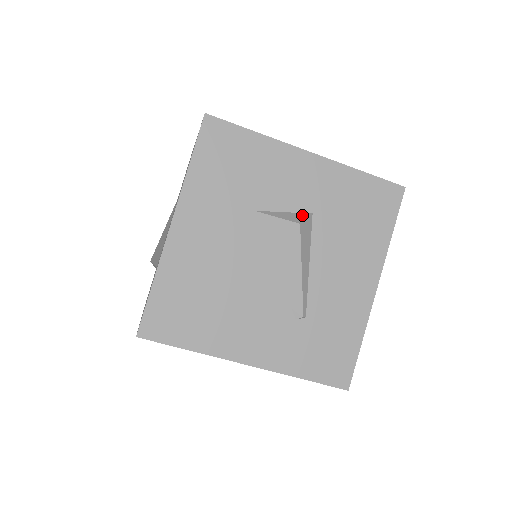
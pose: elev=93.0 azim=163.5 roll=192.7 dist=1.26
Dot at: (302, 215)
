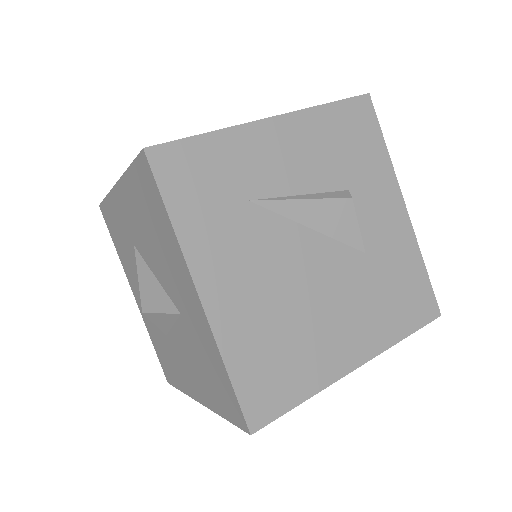
Dot at: occluded
